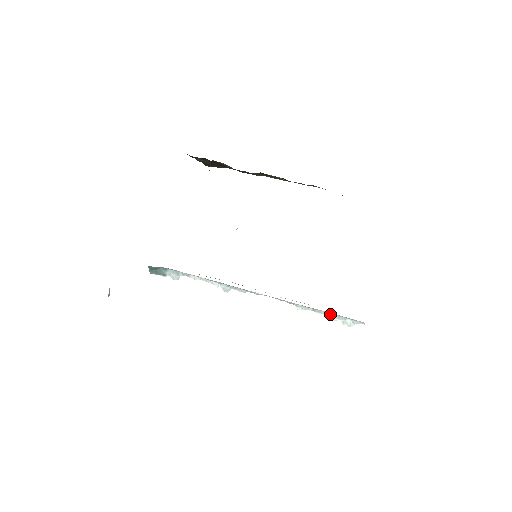
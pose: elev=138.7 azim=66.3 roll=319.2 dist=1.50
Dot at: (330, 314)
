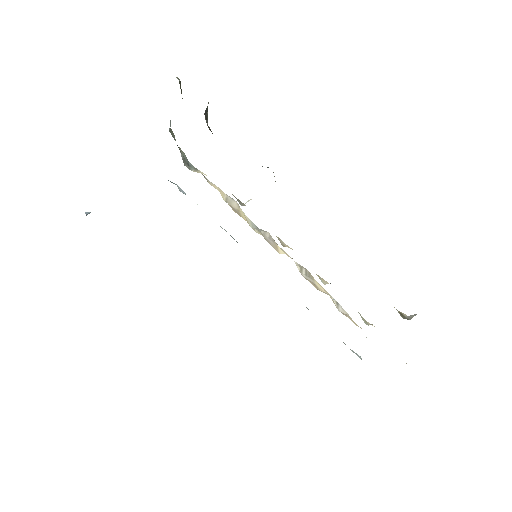
Dot at: occluded
